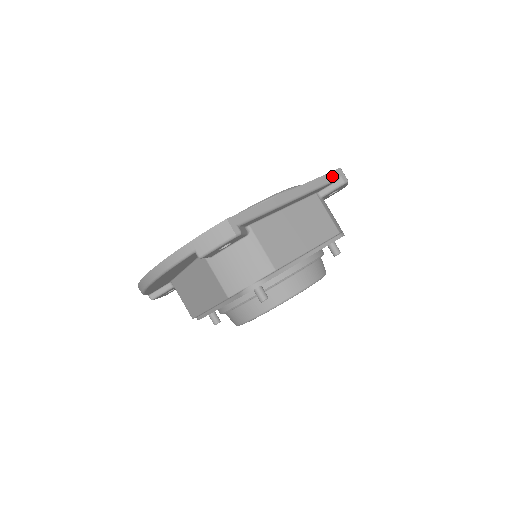
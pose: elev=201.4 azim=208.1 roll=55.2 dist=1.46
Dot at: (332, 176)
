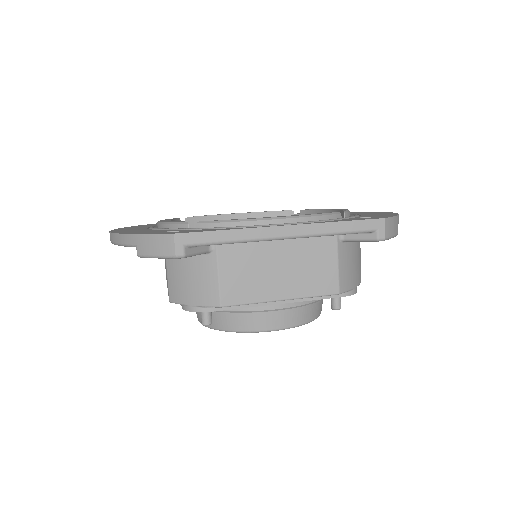
Dot at: (364, 226)
